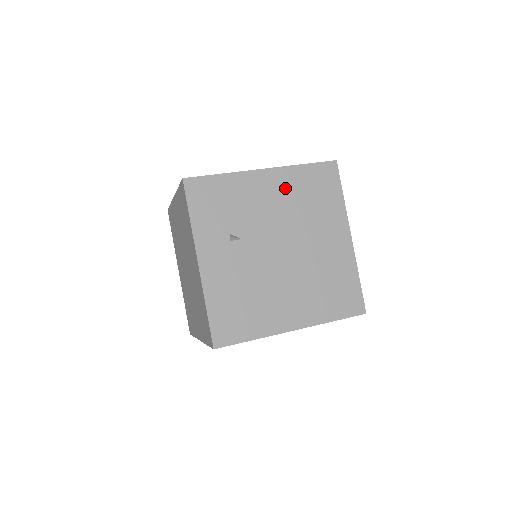
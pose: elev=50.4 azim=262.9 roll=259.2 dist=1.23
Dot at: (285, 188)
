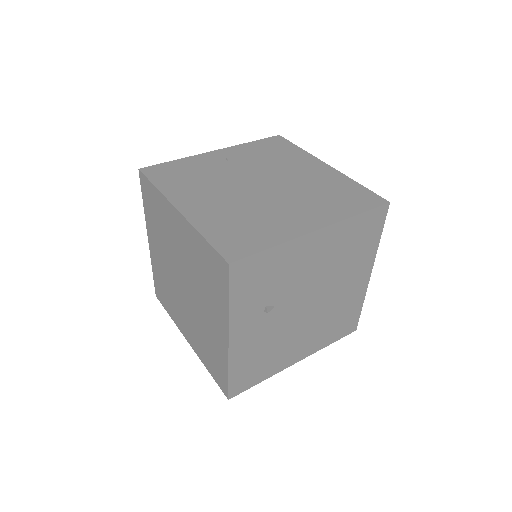
Dot at: (332, 245)
